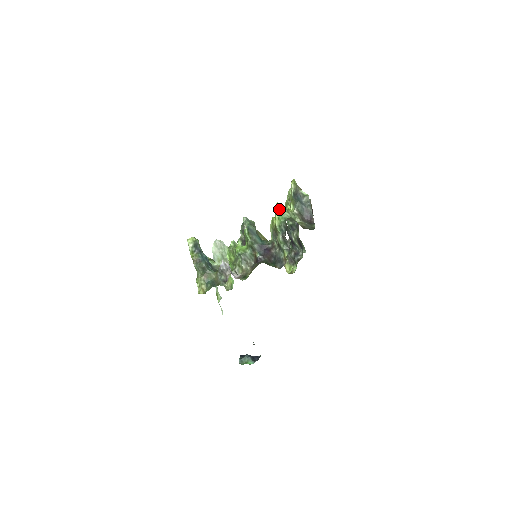
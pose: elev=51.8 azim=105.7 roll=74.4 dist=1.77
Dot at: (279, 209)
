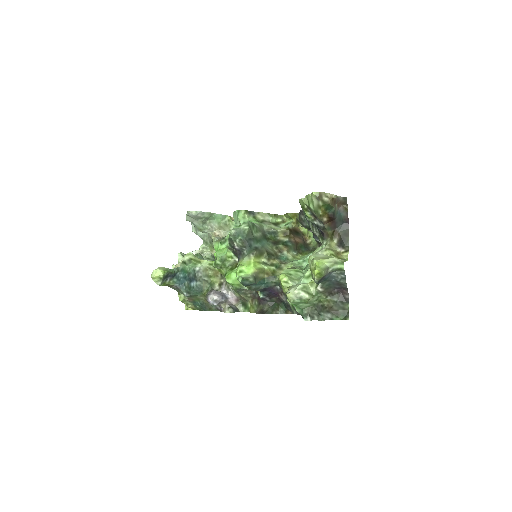
Dot at: occluded
